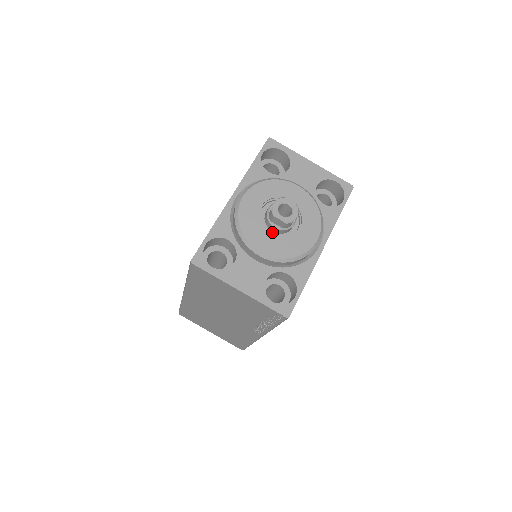
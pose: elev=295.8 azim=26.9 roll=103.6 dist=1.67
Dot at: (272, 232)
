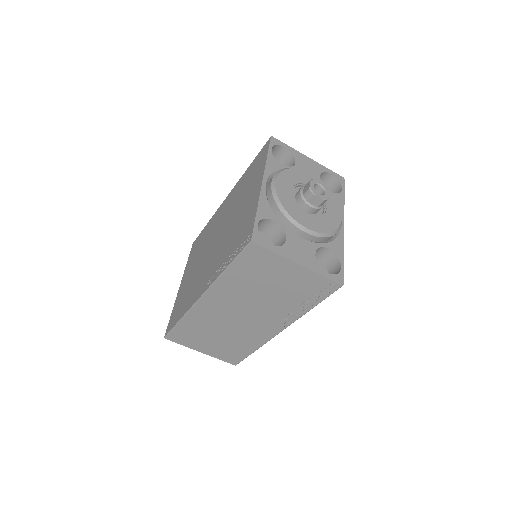
Dot at: occluded
